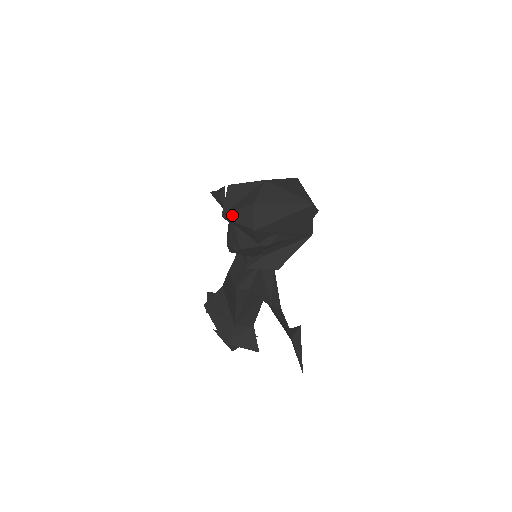
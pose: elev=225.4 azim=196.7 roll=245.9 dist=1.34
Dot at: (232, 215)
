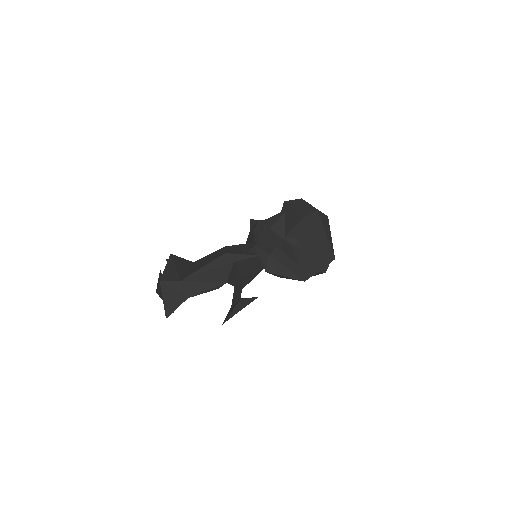
Dot at: (293, 205)
